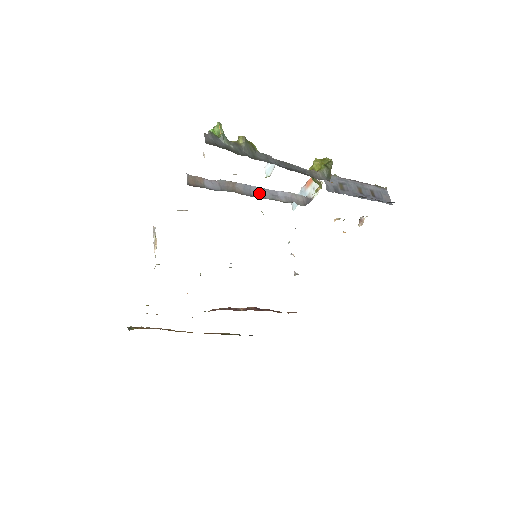
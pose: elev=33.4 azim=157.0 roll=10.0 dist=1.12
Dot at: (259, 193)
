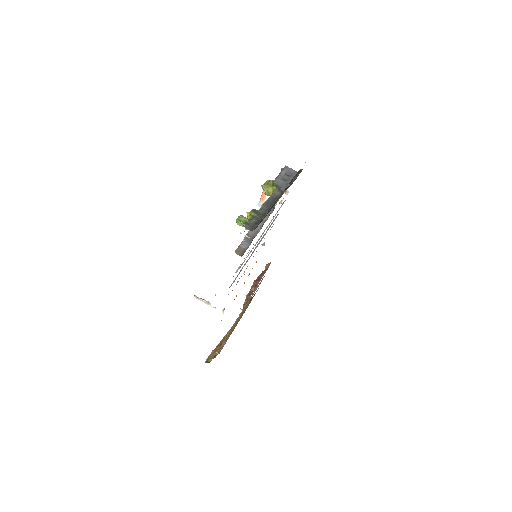
Dot at: (257, 227)
